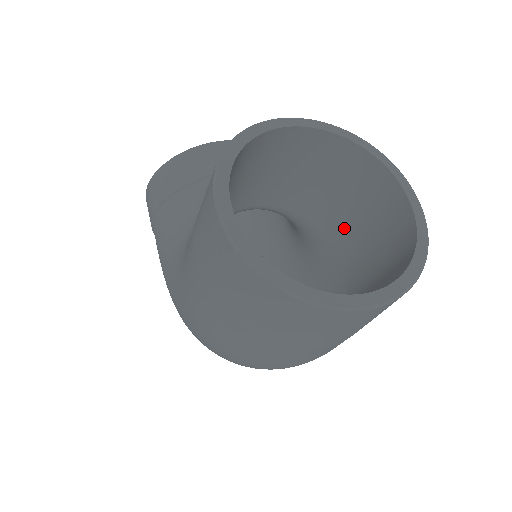
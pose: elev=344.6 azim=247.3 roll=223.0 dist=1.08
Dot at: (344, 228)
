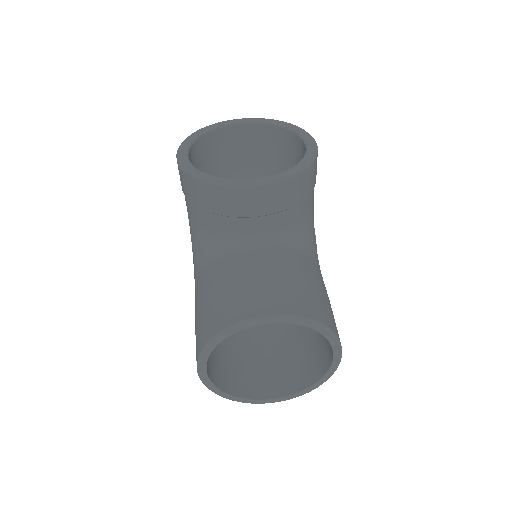
Dot at: occluded
